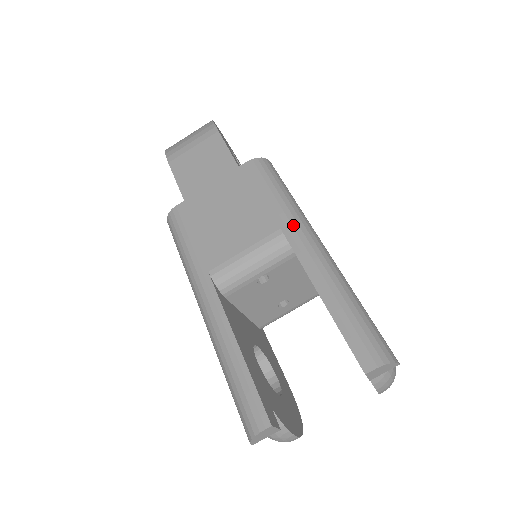
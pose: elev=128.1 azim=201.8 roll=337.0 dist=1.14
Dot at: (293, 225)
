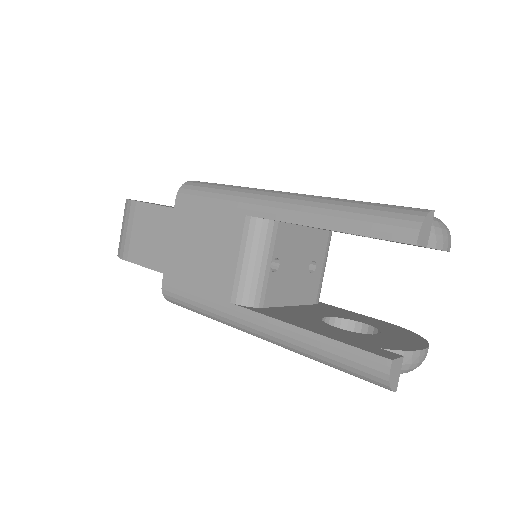
Dot at: (252, 203)
